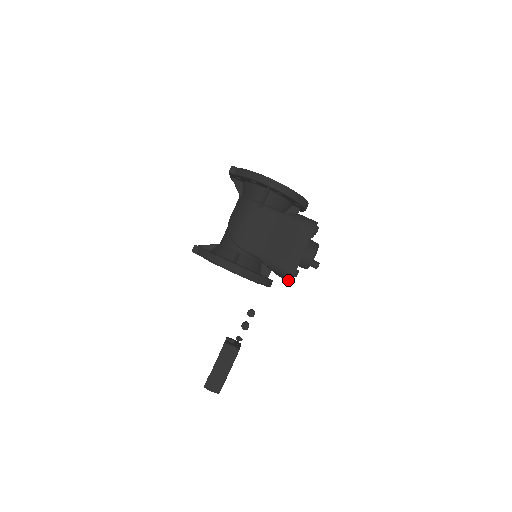
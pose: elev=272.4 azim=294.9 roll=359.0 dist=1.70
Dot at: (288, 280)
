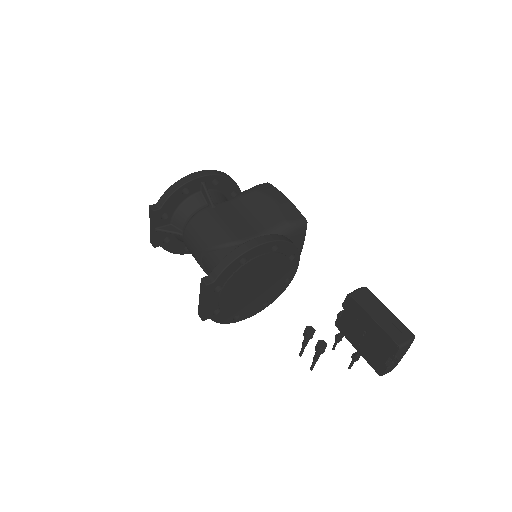
Dot at: (302, 244)
